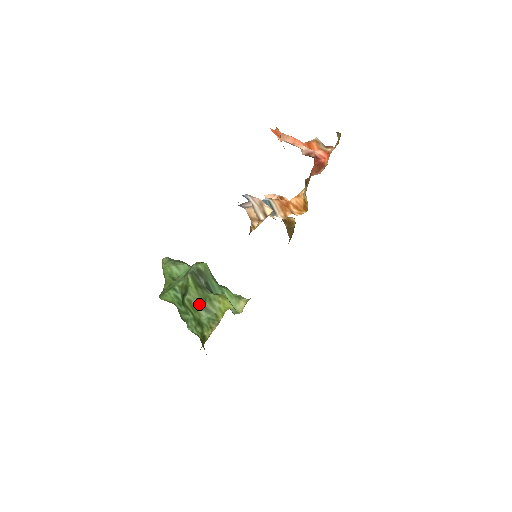
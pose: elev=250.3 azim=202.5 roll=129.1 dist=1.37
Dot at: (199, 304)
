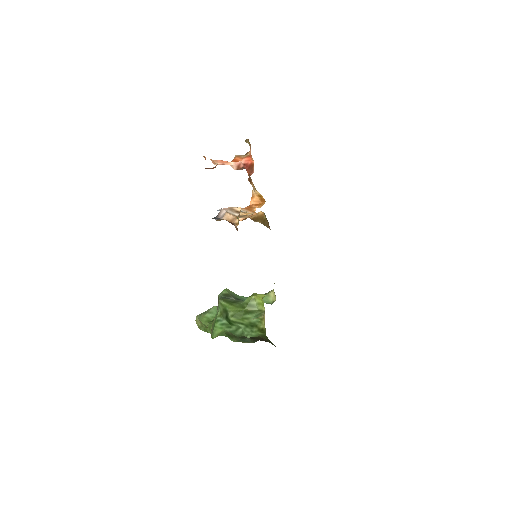
Dot at: (242, 313)
